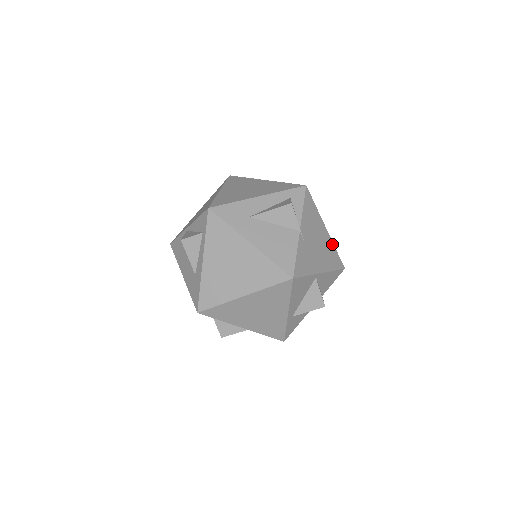
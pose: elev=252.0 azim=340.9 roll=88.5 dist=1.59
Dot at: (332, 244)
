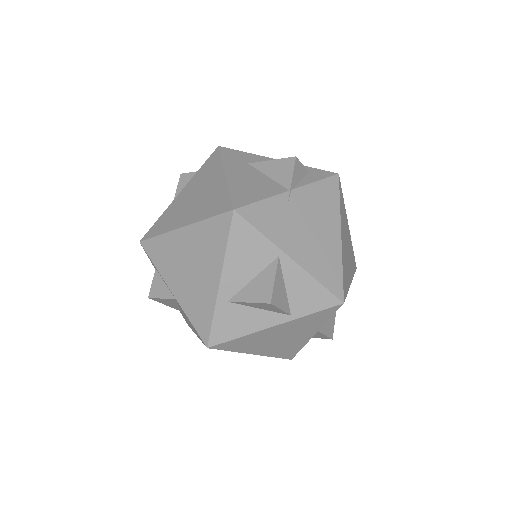
Dot at: (339, 258)
